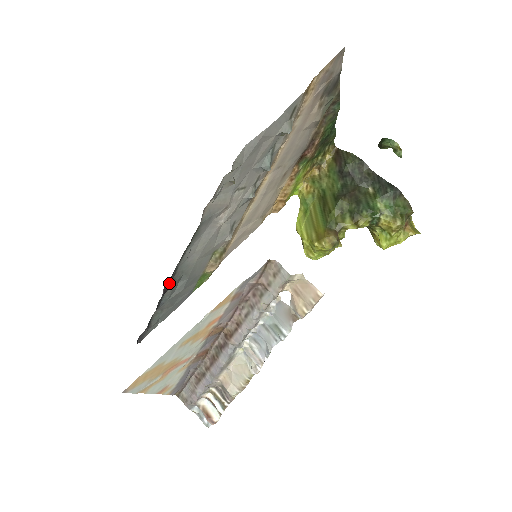
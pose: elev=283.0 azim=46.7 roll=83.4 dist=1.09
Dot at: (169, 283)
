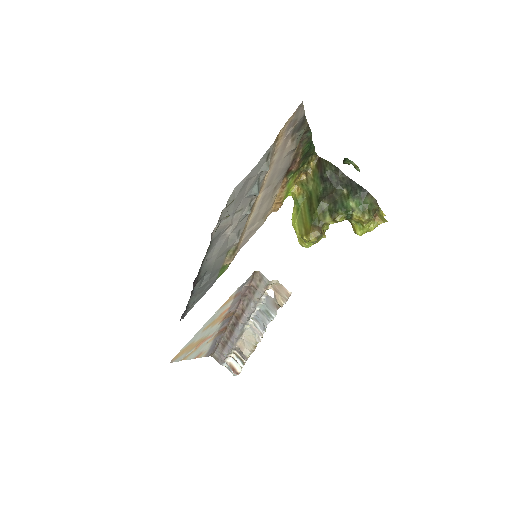
Dot at: (196, 280)
